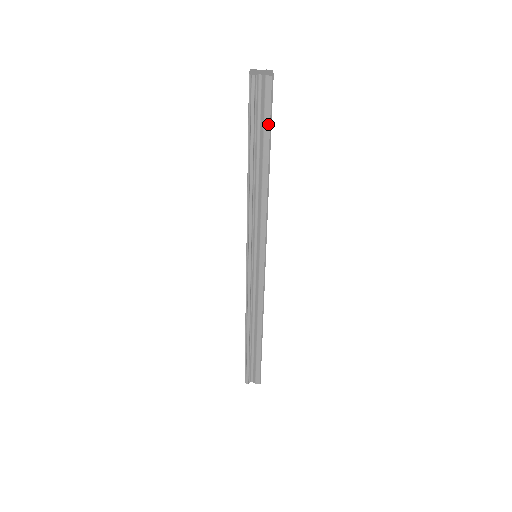
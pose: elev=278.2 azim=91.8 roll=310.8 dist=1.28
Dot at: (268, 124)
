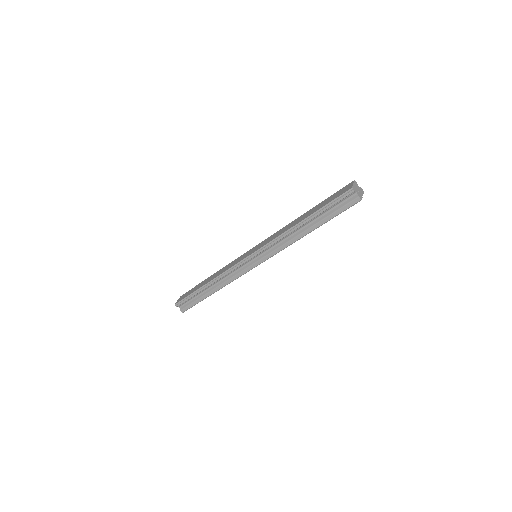
Dot at: (335, 215)
